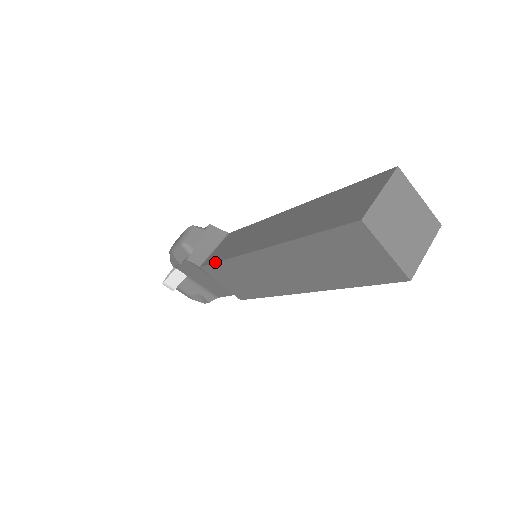
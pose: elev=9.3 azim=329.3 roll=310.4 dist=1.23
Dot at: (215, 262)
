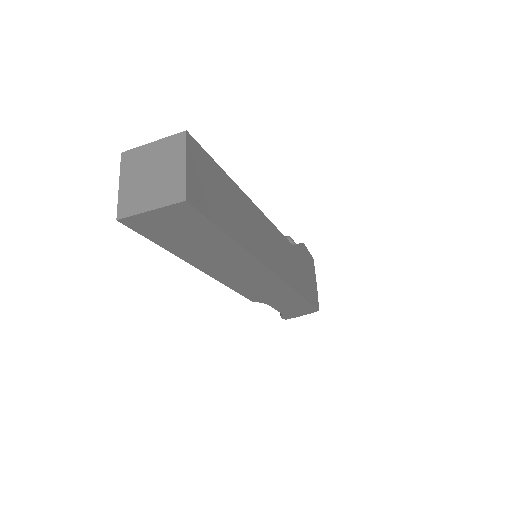
Dot at: occluded
